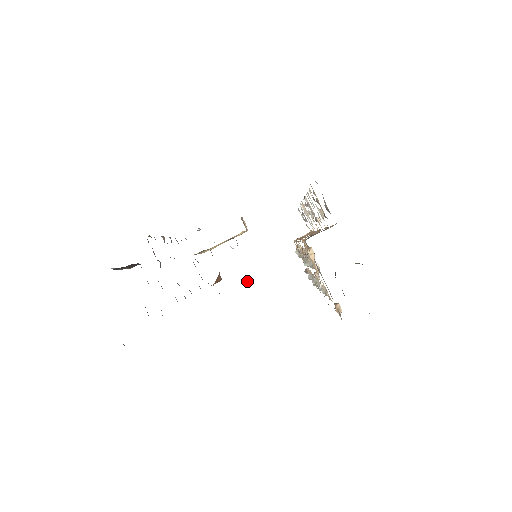
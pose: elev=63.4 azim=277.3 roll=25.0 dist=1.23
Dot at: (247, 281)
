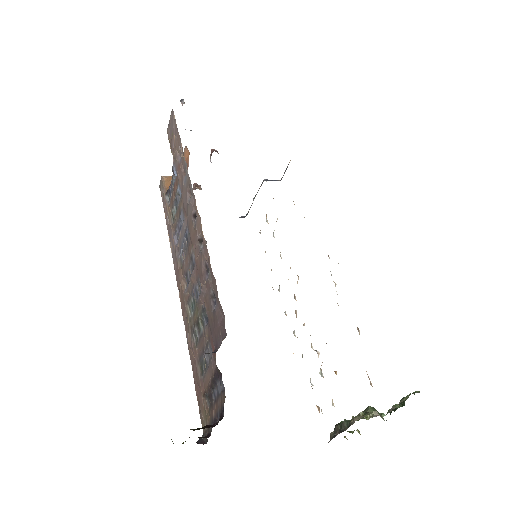
Dot at: occluded
